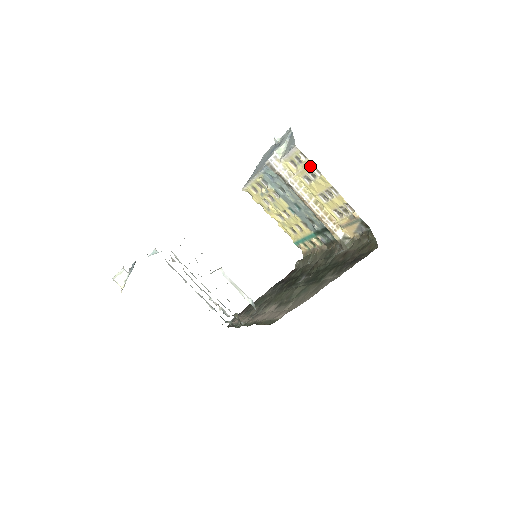
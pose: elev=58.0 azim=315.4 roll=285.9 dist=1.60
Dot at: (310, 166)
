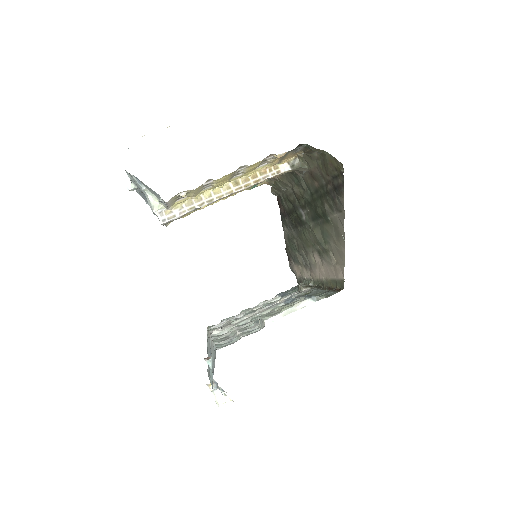
Dot at: (197, 189)
